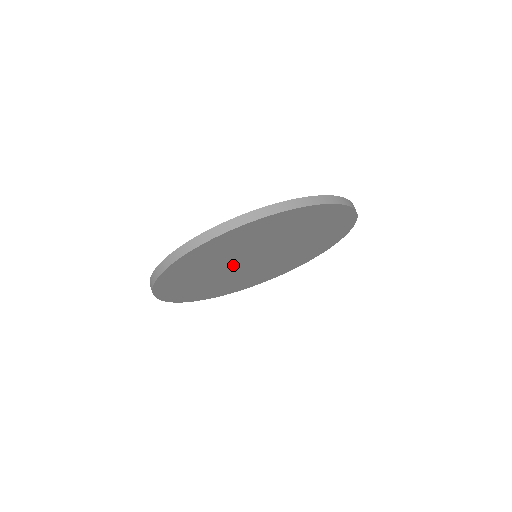
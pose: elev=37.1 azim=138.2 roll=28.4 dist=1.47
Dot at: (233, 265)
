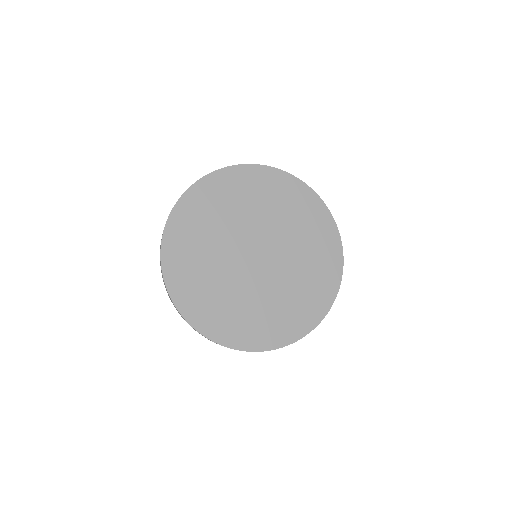
Dot at: (237, 268)
